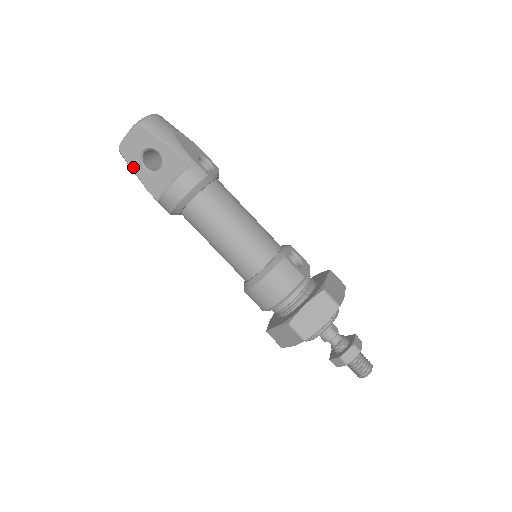
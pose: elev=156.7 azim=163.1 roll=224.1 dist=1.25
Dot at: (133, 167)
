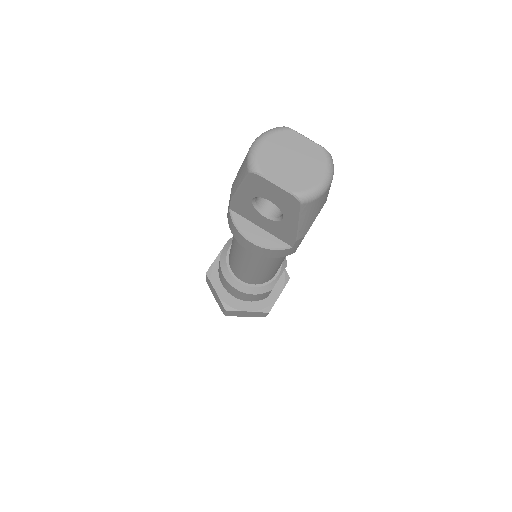
Dot at: (243, 187)
